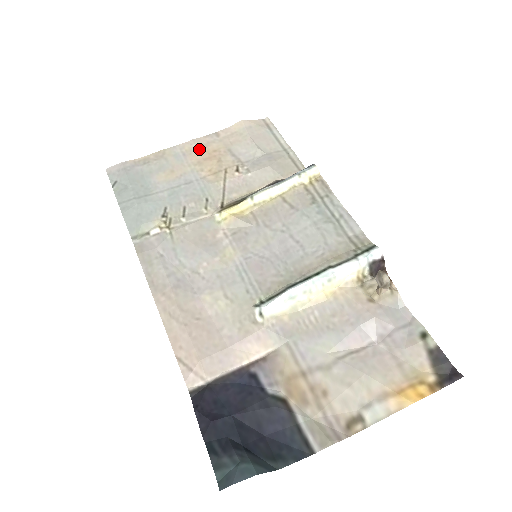
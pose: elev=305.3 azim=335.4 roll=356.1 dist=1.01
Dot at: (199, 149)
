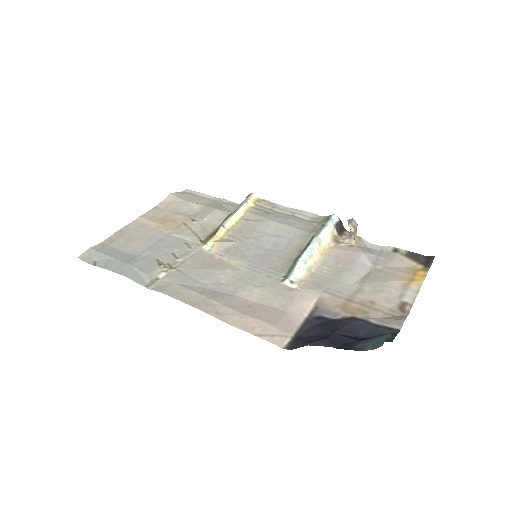
Dot at: (150, 219)
